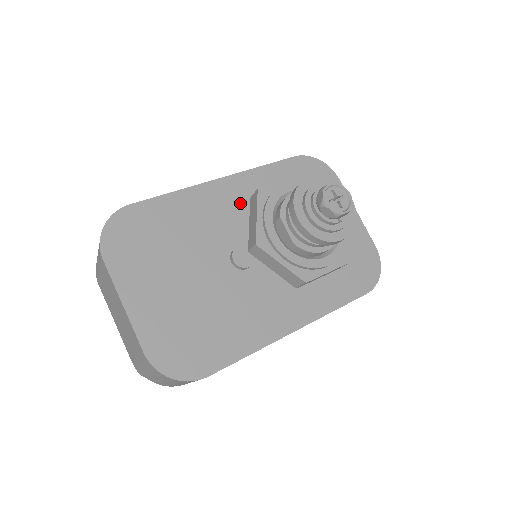
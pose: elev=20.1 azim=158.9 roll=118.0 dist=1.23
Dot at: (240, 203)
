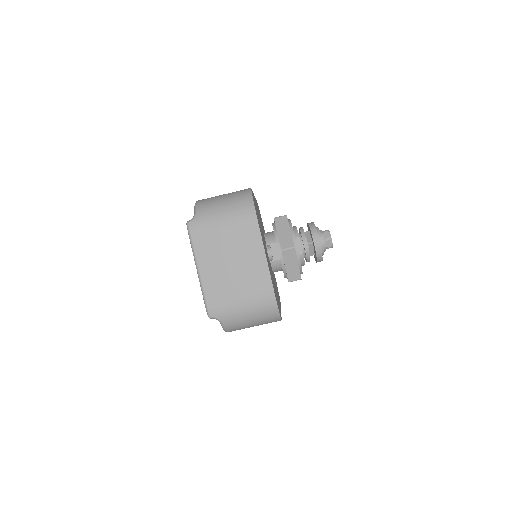
Dot at: occluded
